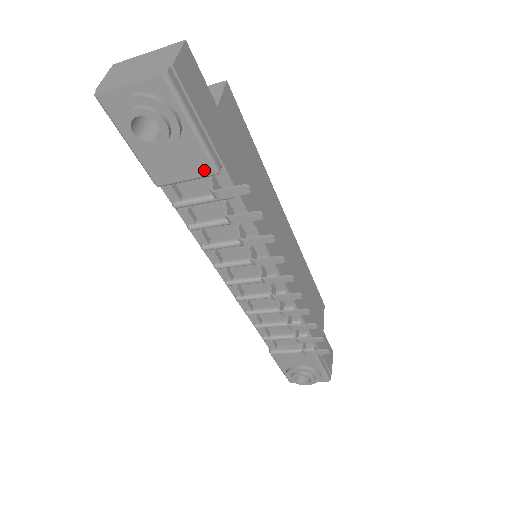
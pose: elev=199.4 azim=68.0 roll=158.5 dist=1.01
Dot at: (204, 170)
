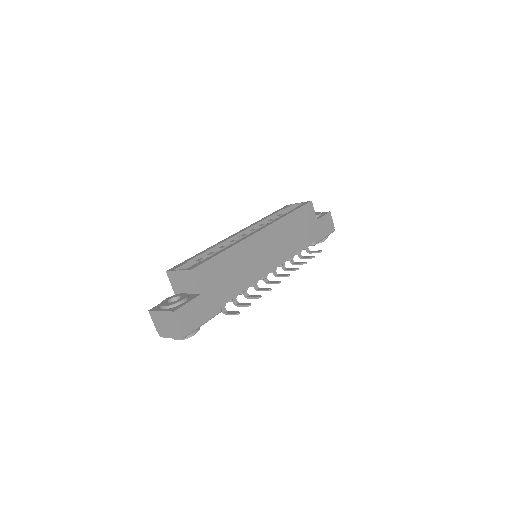
Dot at: occluded
